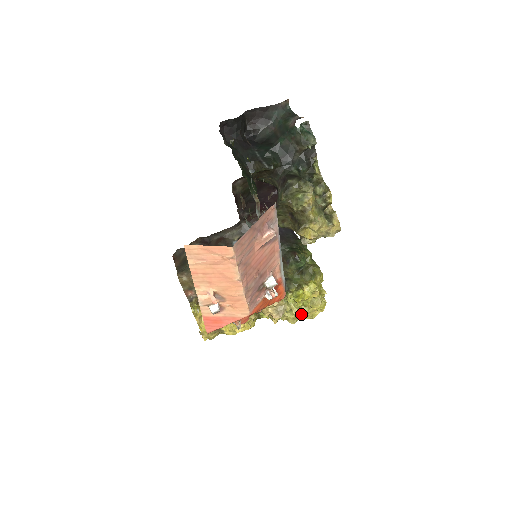
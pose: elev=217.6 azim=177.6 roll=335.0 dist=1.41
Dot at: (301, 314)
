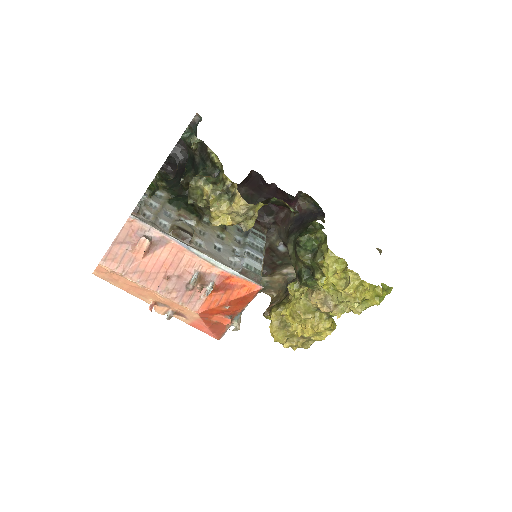
Dot at: (340, 301)
